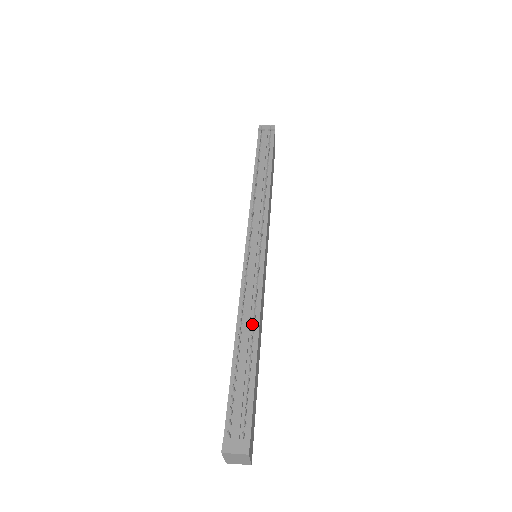
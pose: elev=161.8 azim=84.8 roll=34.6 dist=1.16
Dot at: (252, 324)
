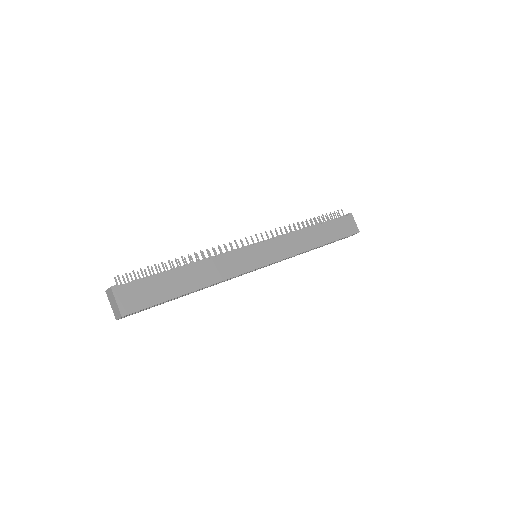
Dot at: (198, 263)
